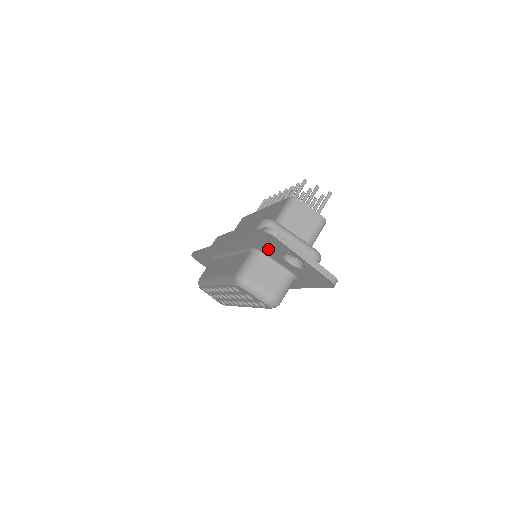
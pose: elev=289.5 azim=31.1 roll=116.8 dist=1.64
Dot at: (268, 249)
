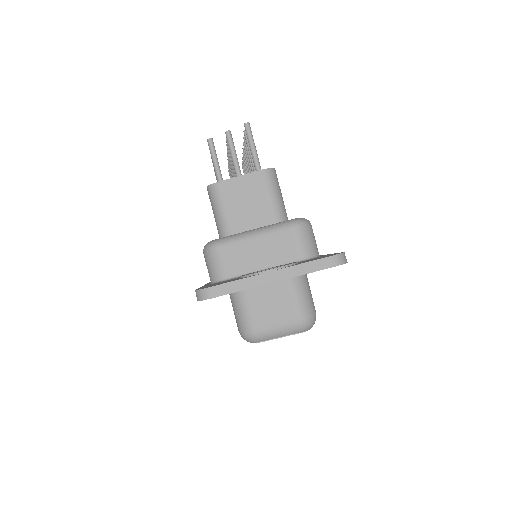
Dot at: occluded
